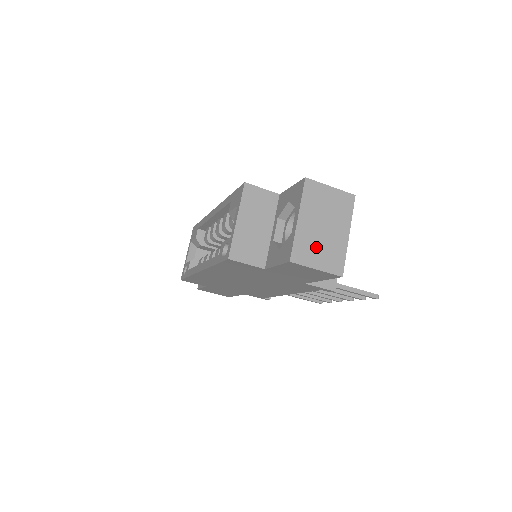
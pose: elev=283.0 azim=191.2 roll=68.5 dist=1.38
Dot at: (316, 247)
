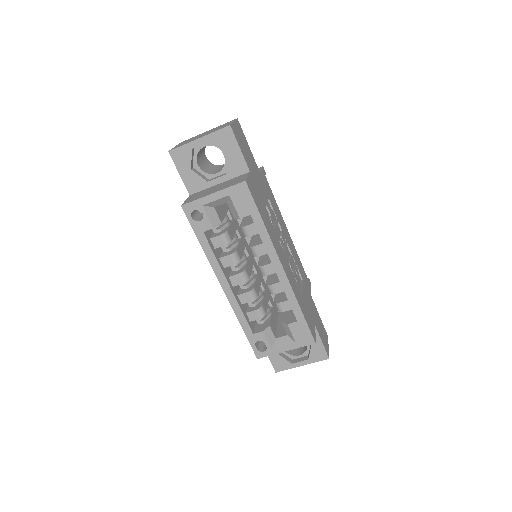
Dot at: occluded
